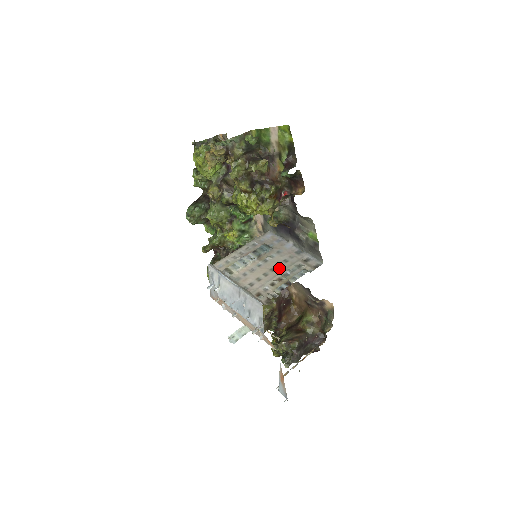
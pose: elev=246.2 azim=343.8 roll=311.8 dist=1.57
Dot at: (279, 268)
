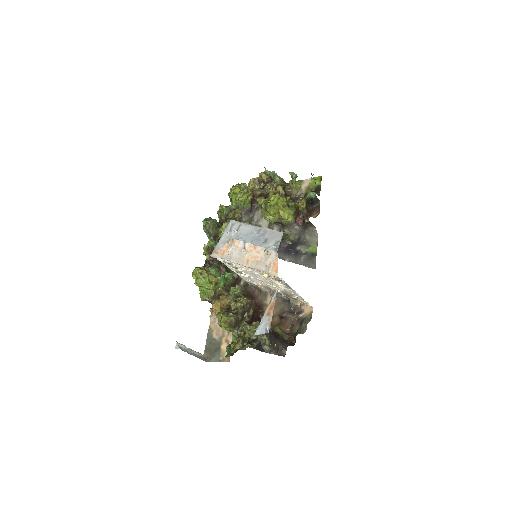
Dot at: occluded
